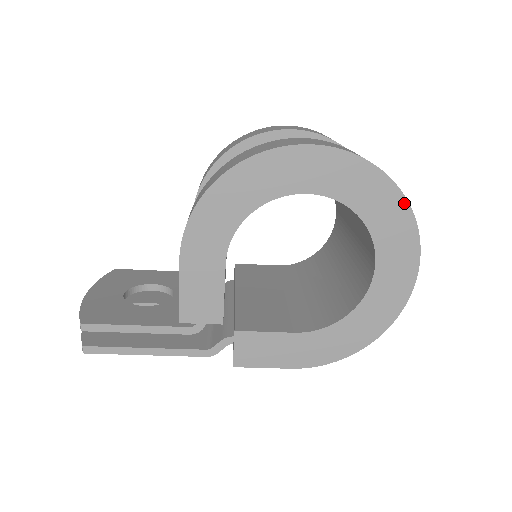
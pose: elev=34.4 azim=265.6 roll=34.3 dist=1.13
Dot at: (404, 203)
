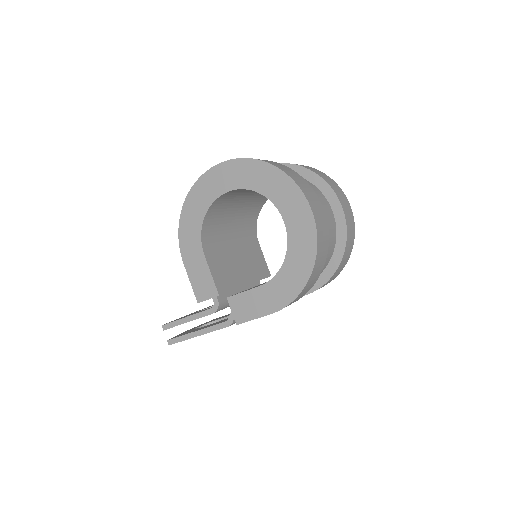
Dot at: (277, 170)
